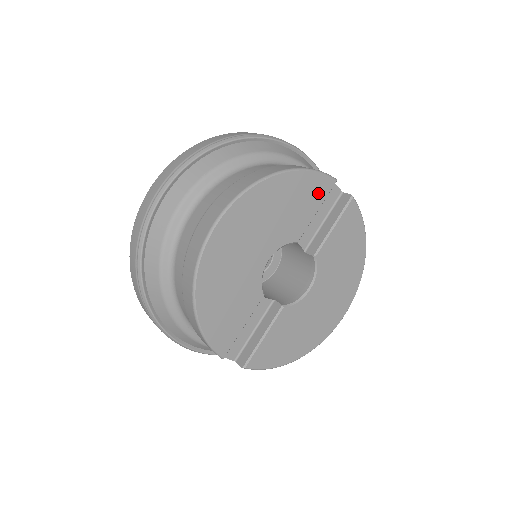
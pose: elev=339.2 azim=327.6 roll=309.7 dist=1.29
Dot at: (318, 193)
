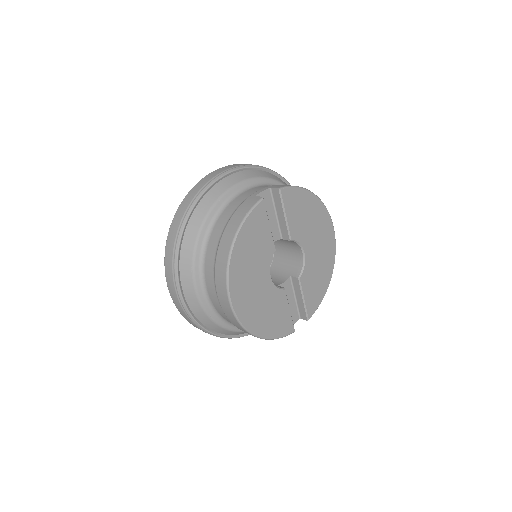
Dot at: (261, 219)
